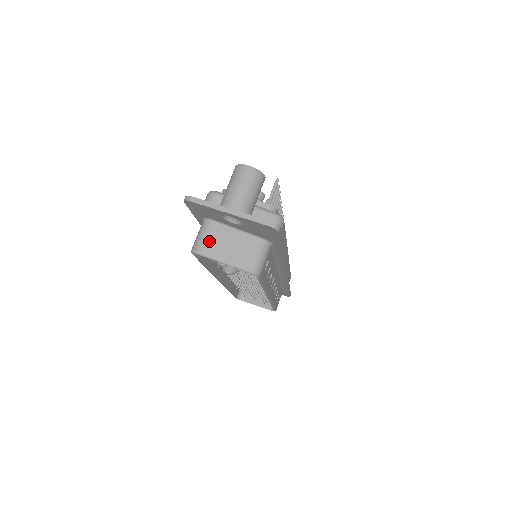
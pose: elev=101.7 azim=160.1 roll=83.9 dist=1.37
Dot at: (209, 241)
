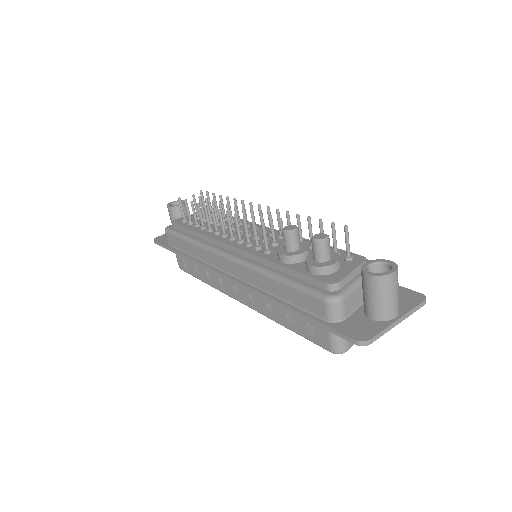
Dot at: occluded
